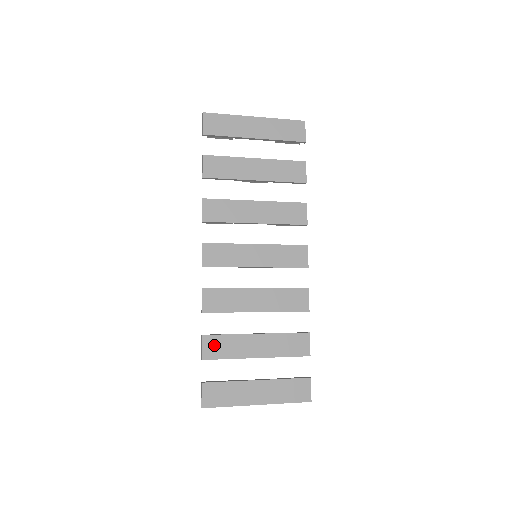
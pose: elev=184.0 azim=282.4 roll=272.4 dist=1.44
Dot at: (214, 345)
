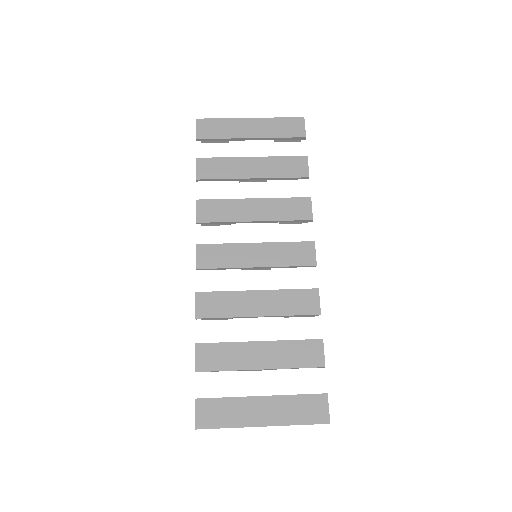
Dot at: (209, 355)
